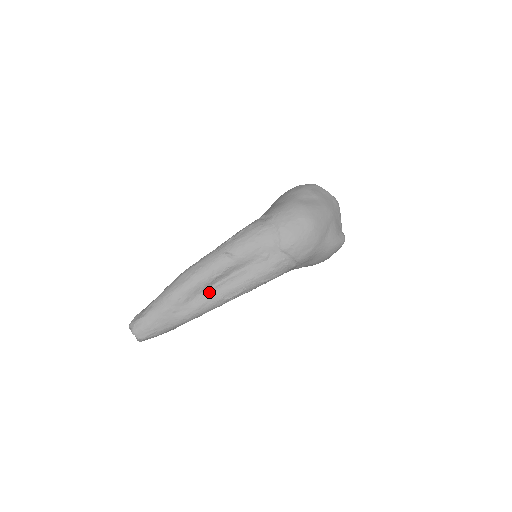
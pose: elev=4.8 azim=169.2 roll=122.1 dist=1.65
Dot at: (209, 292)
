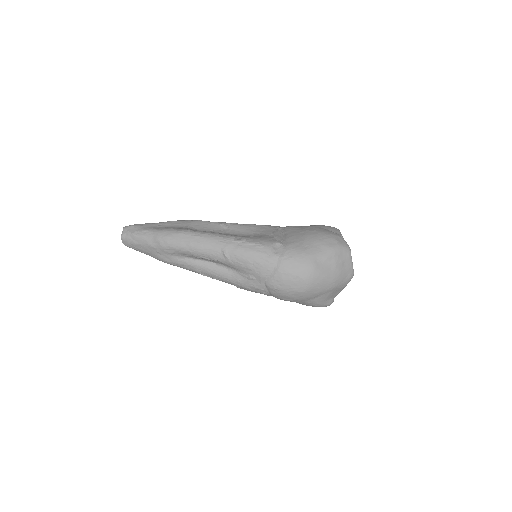
Dot at: (193, 261)
